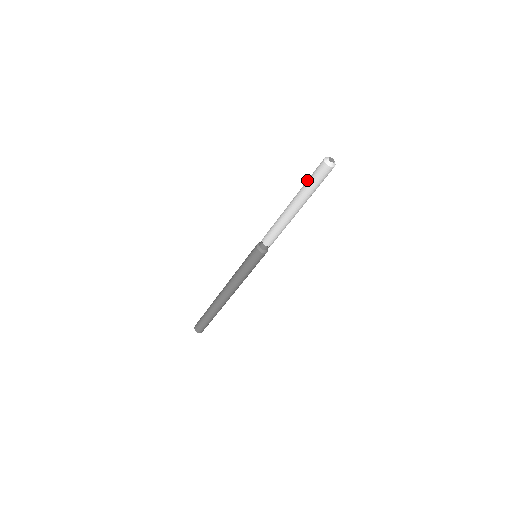
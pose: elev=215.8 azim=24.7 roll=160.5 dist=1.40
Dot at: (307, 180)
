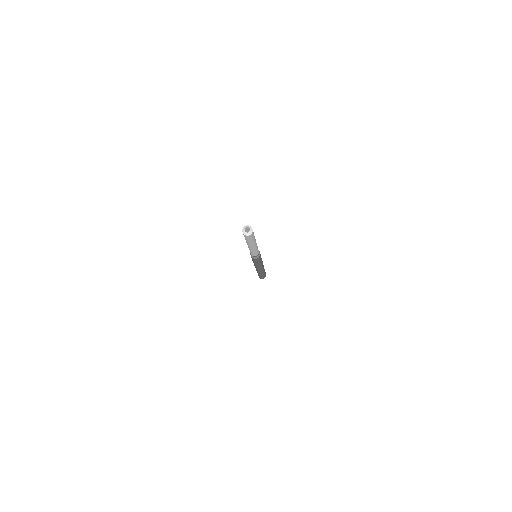
Dot at: occluded
